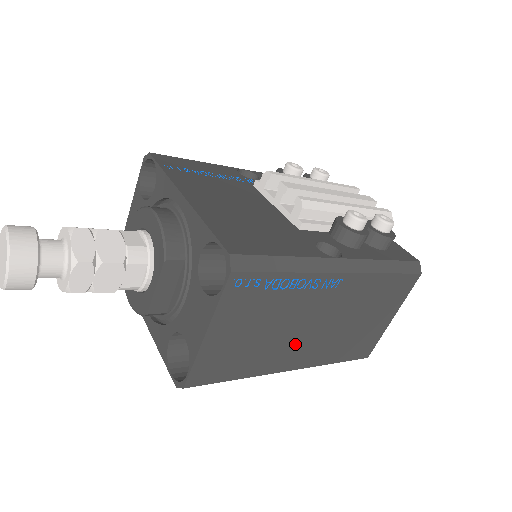
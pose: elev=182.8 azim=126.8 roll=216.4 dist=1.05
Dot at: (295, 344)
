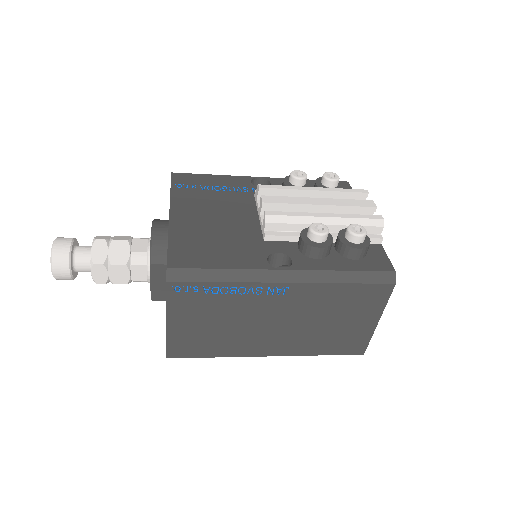
Dot at: (262, 336)
